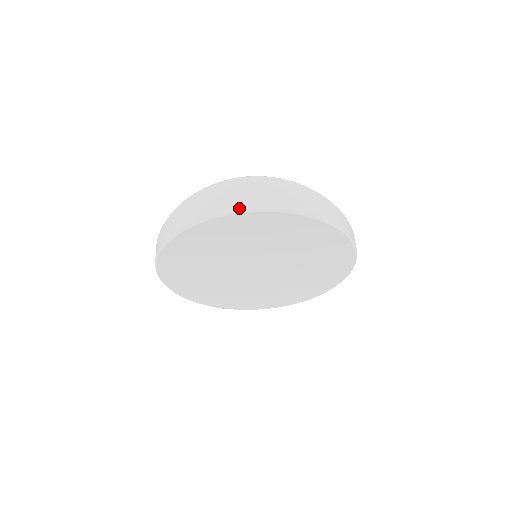
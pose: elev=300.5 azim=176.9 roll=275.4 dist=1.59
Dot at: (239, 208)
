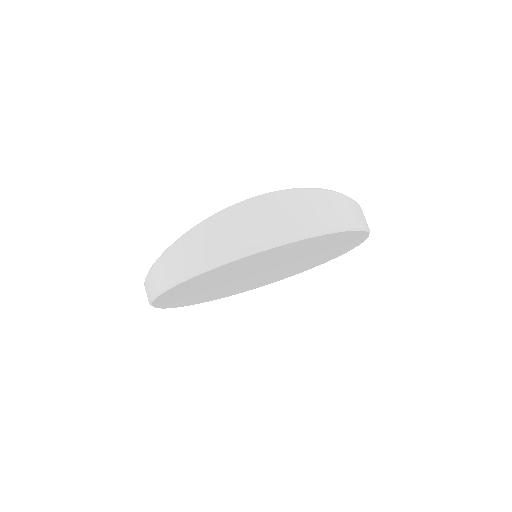
Dot at: (275, 240)
